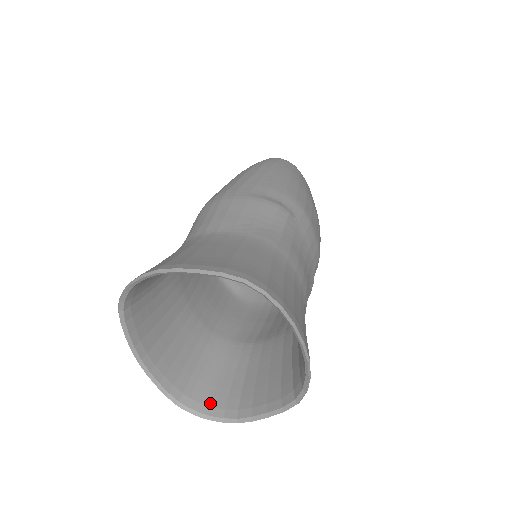
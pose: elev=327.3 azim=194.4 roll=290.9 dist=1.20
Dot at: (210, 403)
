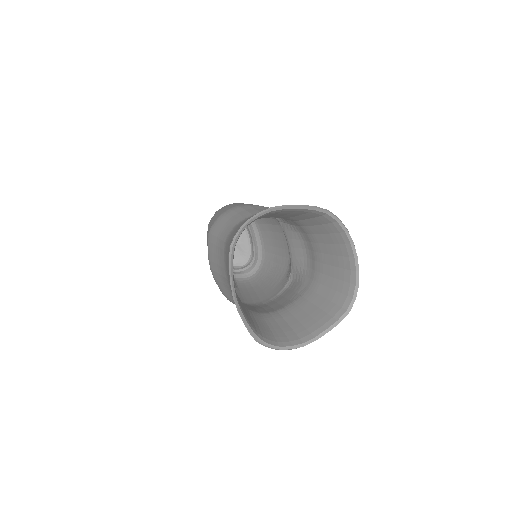
Dot at: (276, 340)
